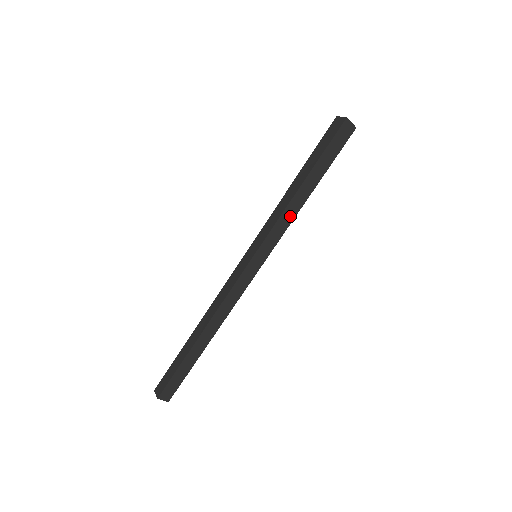
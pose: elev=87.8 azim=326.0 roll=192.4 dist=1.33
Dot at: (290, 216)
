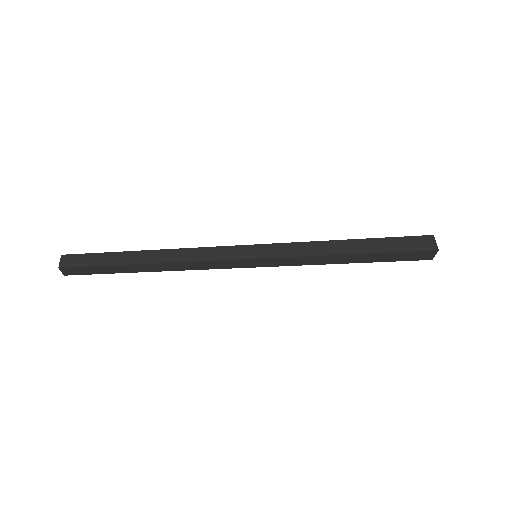
Dot at: (314, 261)
